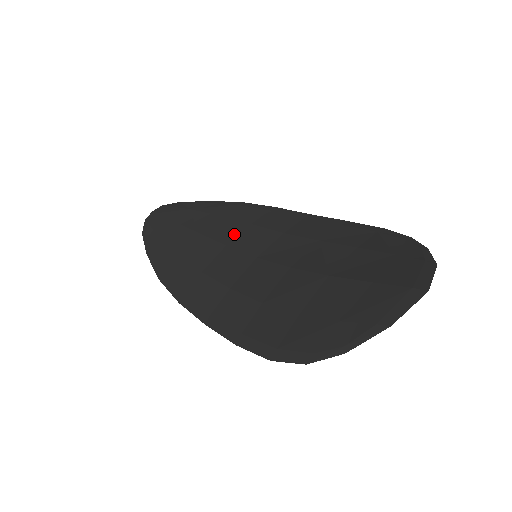
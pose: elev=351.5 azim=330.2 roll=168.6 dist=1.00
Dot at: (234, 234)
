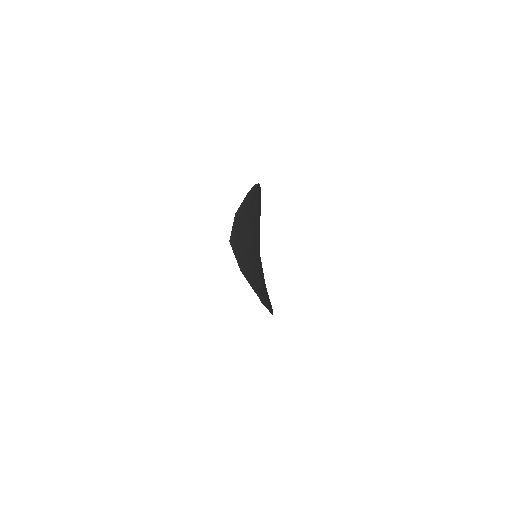
Dot at: occluded
